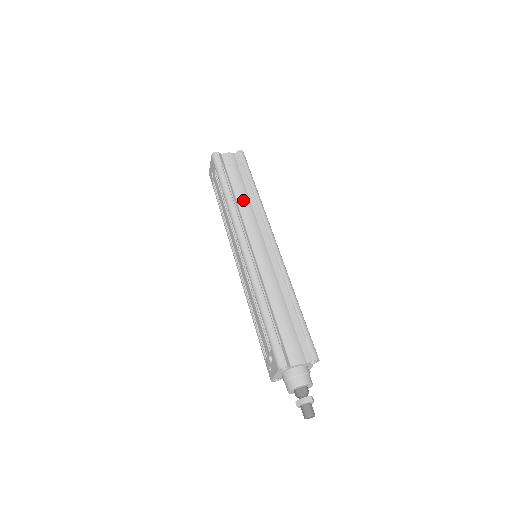
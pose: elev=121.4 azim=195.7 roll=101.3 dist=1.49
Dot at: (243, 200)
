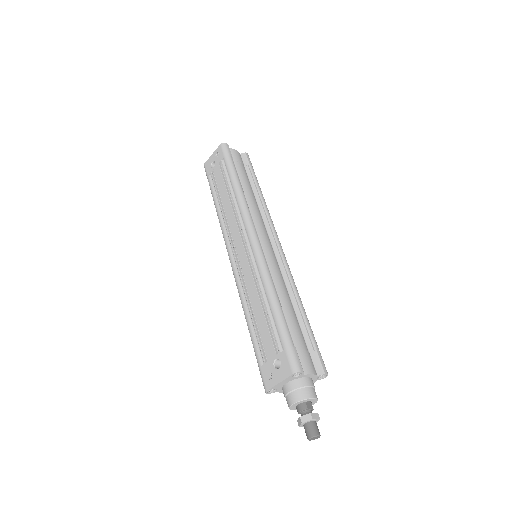
Dot at: (251, 197)
